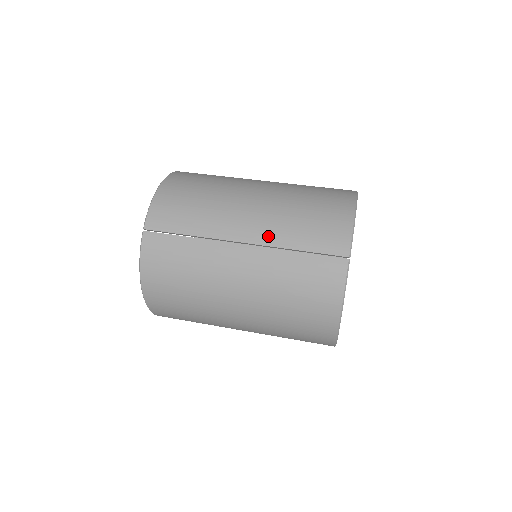
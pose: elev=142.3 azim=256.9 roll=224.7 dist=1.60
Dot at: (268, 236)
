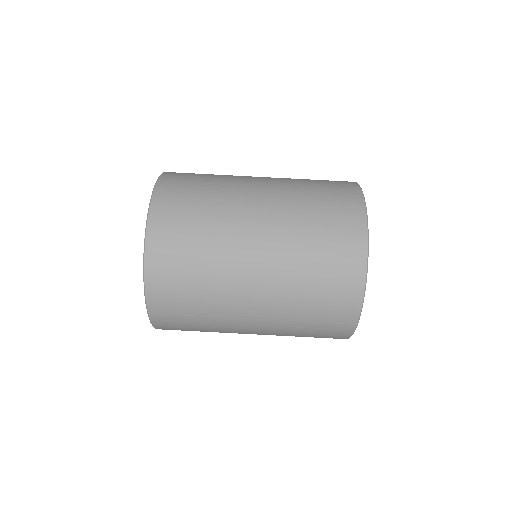
Dot at: (278, 313)
